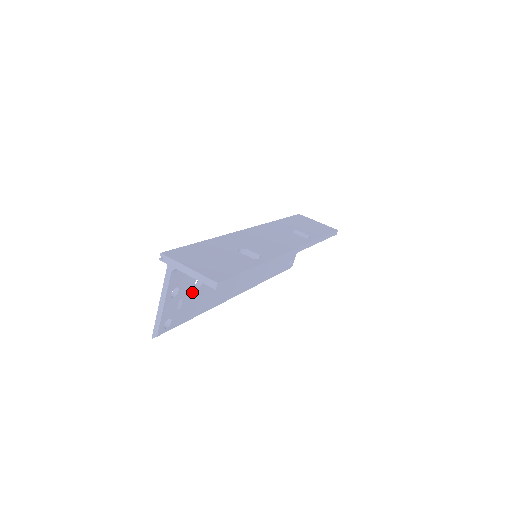
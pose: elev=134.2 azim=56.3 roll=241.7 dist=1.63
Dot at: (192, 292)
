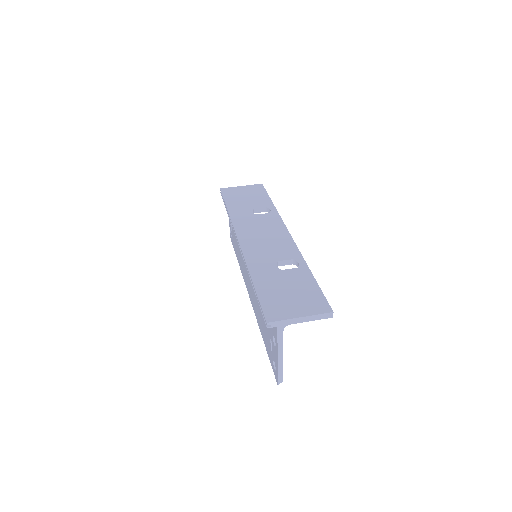
Dot at: occluded
